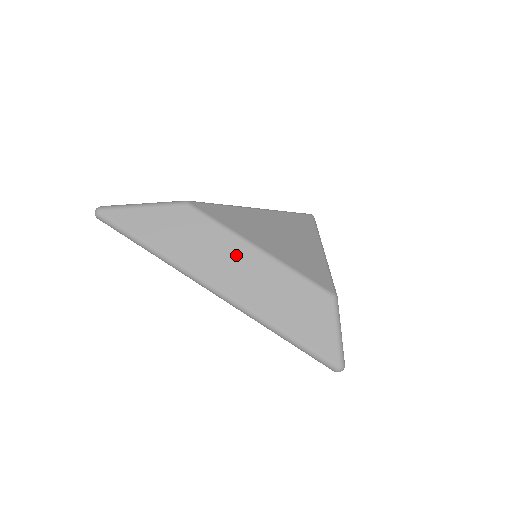
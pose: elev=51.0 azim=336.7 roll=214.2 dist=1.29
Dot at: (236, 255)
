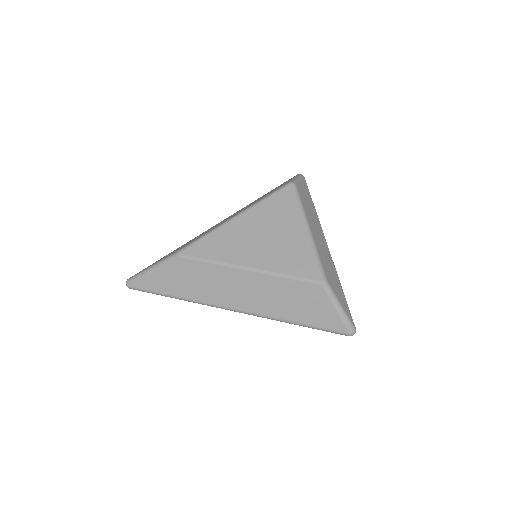
Dot at: (233, 281)
